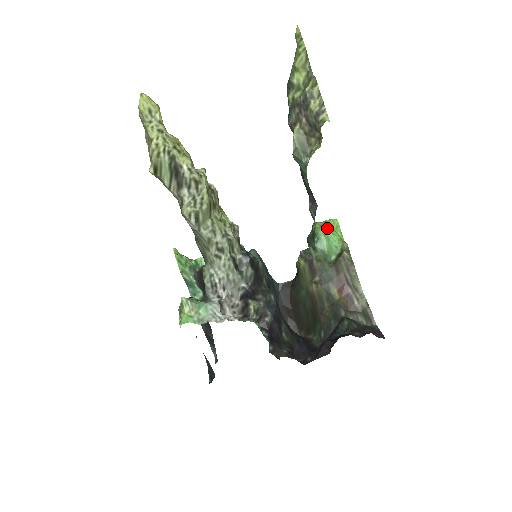
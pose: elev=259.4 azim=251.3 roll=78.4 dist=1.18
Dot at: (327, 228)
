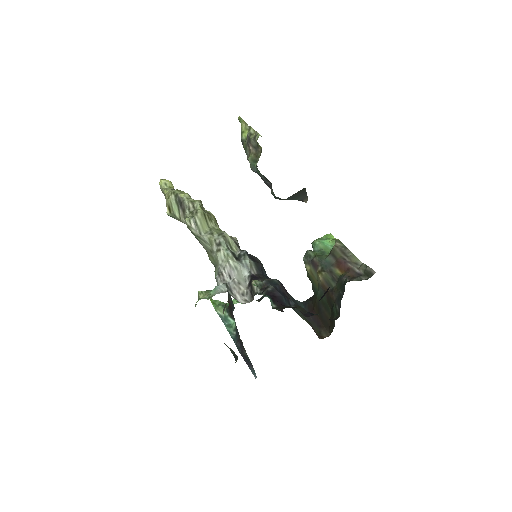
Dot at: (321, 238)
